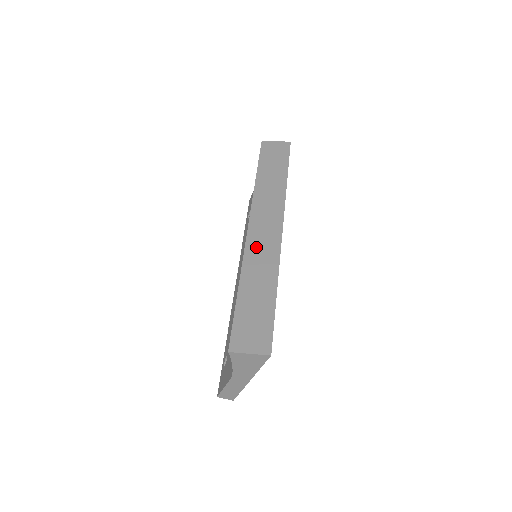
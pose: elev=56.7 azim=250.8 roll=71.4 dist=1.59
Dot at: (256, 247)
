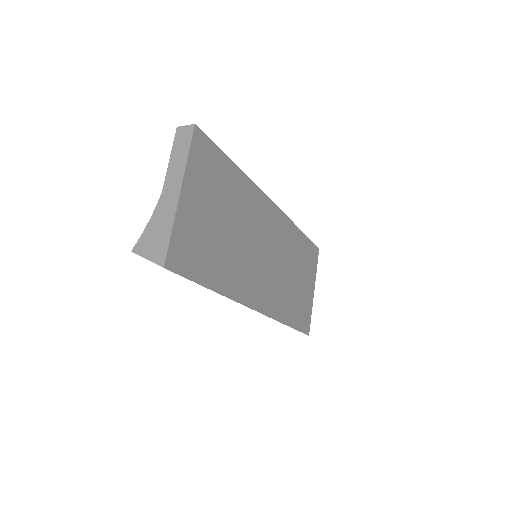
Dot at: occluded
